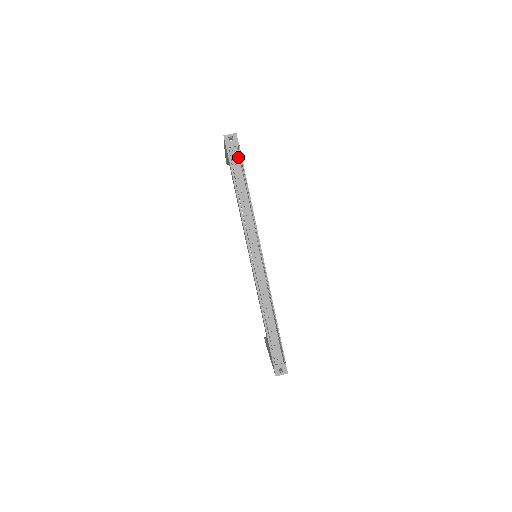
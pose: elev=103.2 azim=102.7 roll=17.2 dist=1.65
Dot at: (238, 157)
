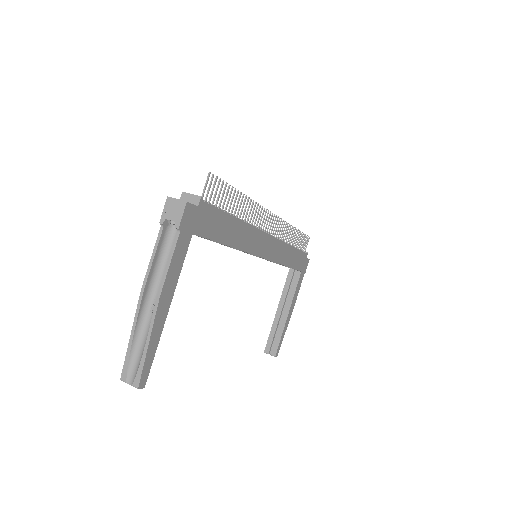
Dot at: occluded
